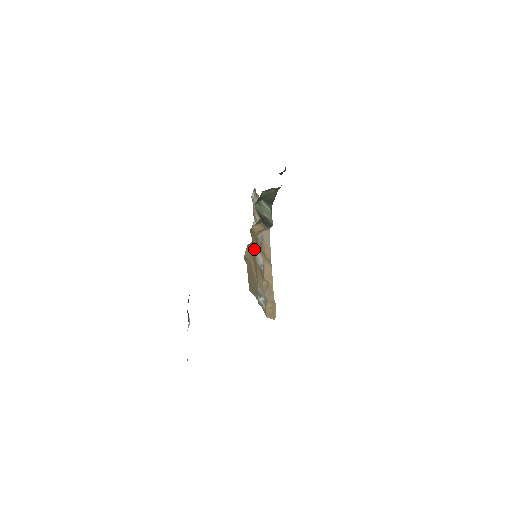
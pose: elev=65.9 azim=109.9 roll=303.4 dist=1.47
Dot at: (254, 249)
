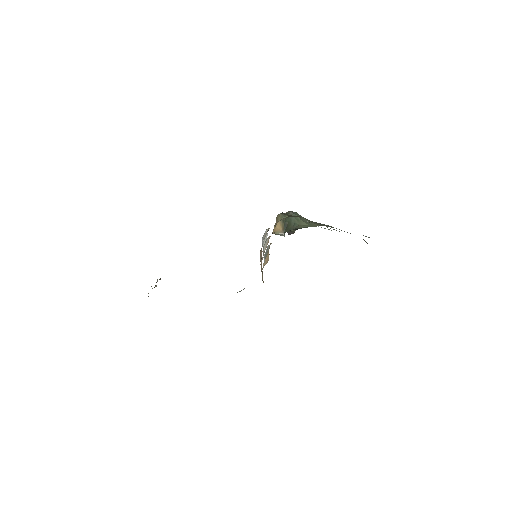
Dot at: occluded
